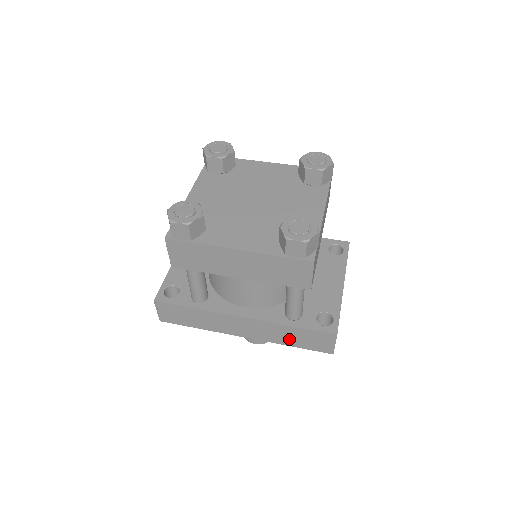
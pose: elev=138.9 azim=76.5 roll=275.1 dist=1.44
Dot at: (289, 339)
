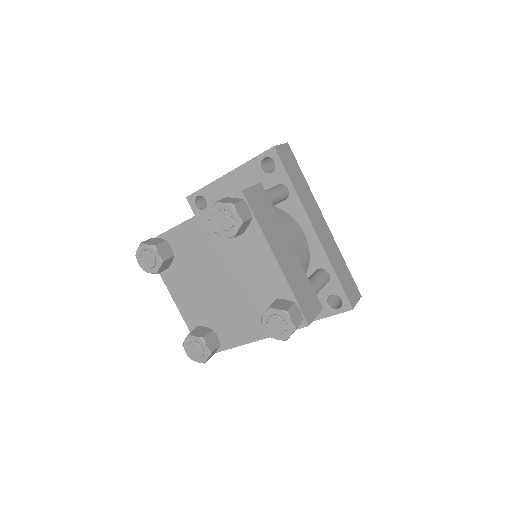
Dot at: occluded
